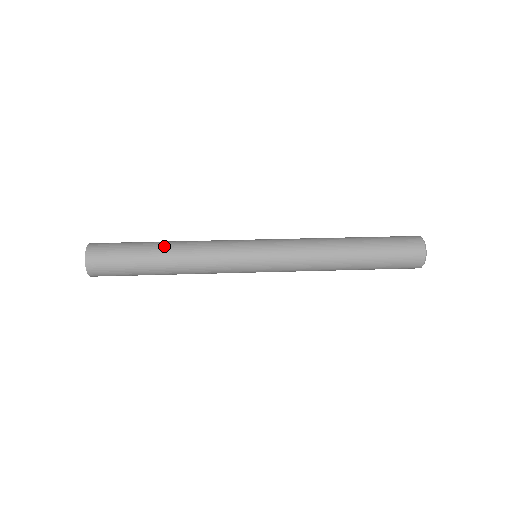
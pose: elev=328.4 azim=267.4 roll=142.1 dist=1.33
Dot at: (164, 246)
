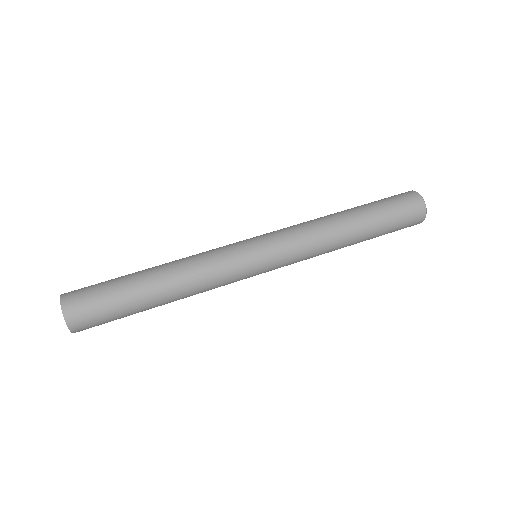
Dot at: (156, 283)
